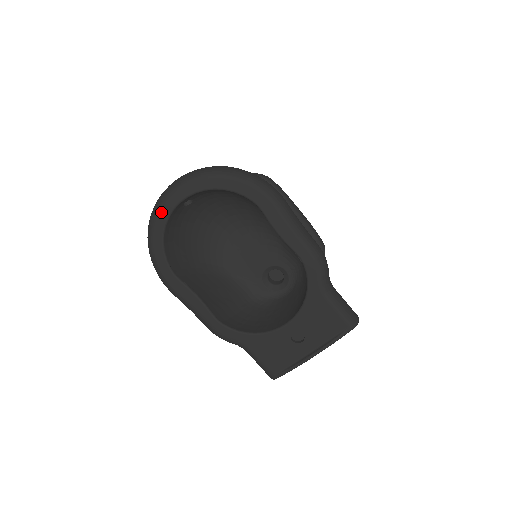
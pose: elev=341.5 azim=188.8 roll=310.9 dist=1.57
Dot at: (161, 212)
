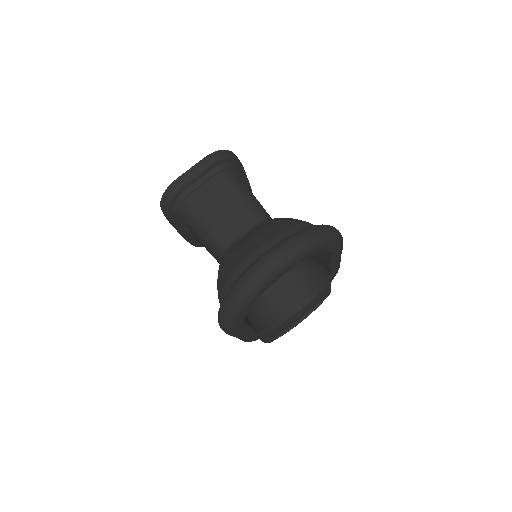
Dot at: (264, 288)
